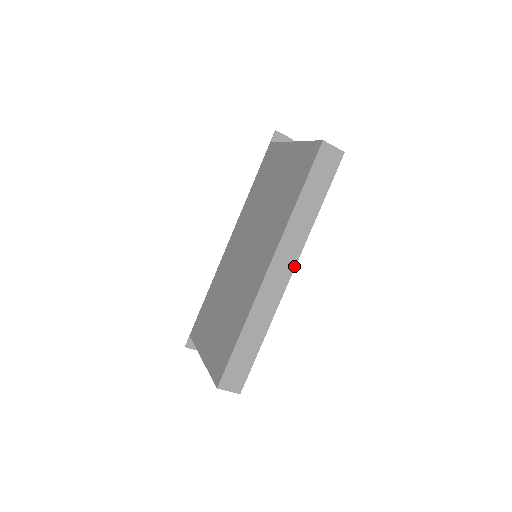
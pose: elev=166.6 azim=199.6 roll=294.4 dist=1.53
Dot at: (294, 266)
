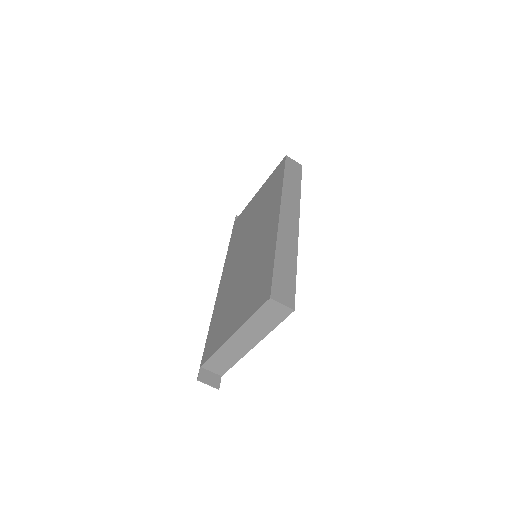
Dot at: (298, 218)
